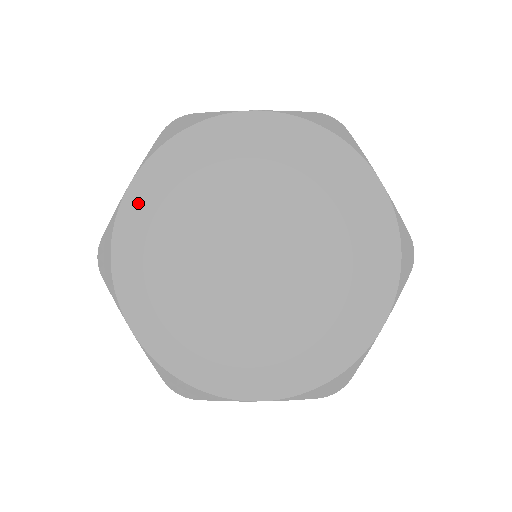
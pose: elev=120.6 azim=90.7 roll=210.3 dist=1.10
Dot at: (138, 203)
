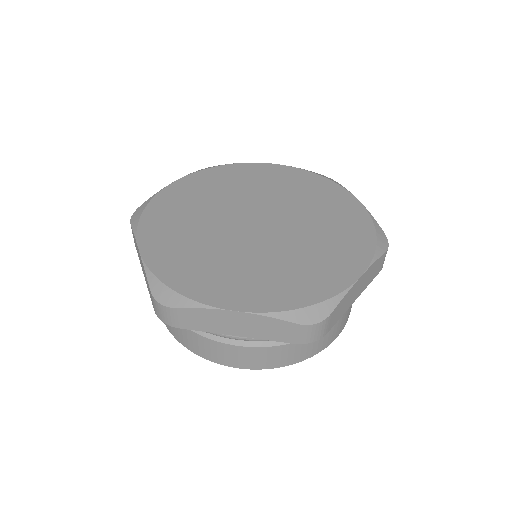
Dot at: (177, 189)
